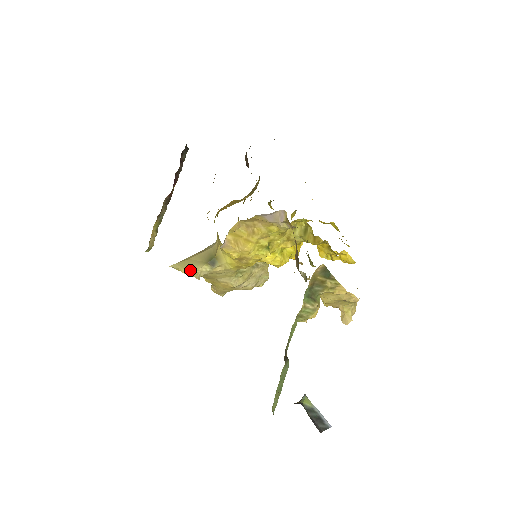
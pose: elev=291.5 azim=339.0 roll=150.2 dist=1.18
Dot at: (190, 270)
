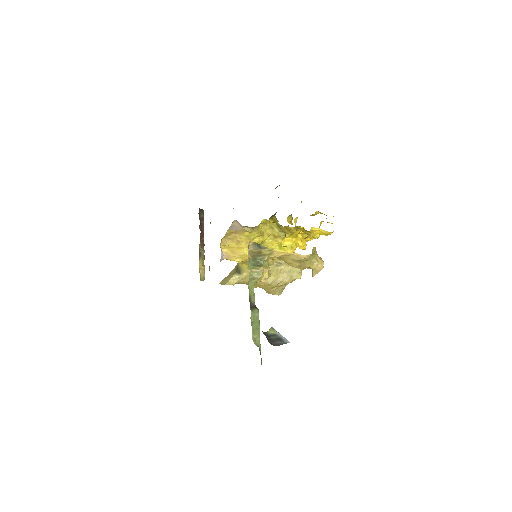
Dot at: (226, 281)
